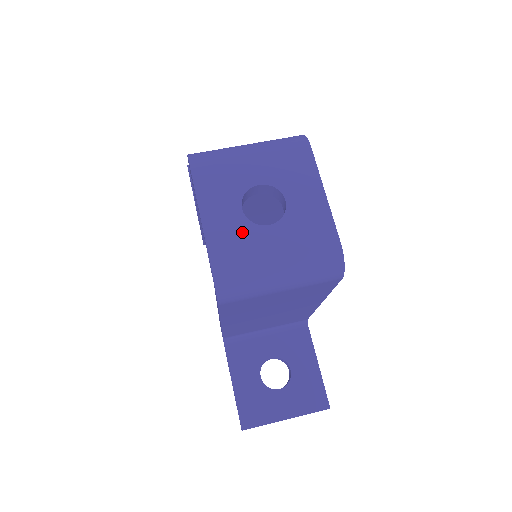
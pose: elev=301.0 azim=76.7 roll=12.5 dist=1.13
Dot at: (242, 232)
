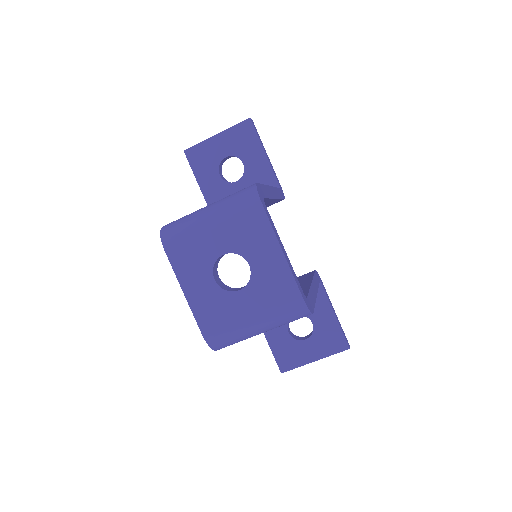
Dot at: (219, 300)
